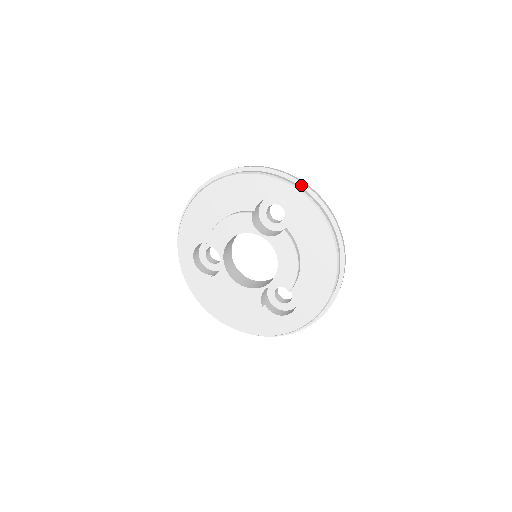
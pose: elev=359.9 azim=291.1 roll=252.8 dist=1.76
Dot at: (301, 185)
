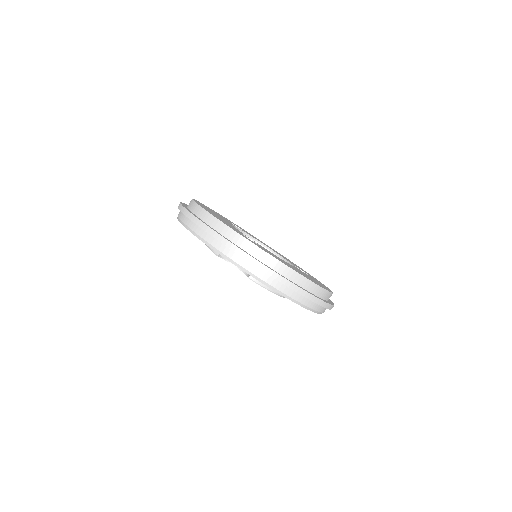
Dot at: (239, 255)
